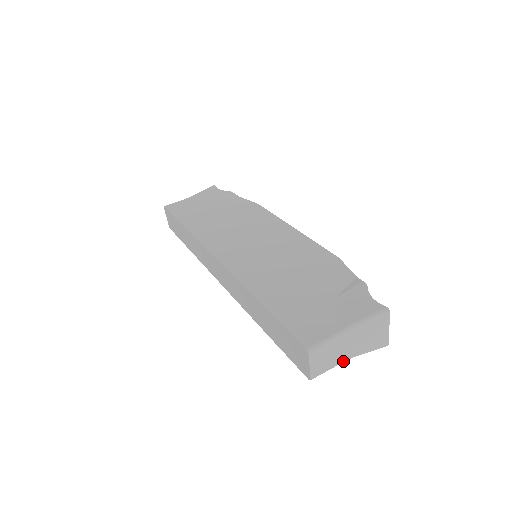
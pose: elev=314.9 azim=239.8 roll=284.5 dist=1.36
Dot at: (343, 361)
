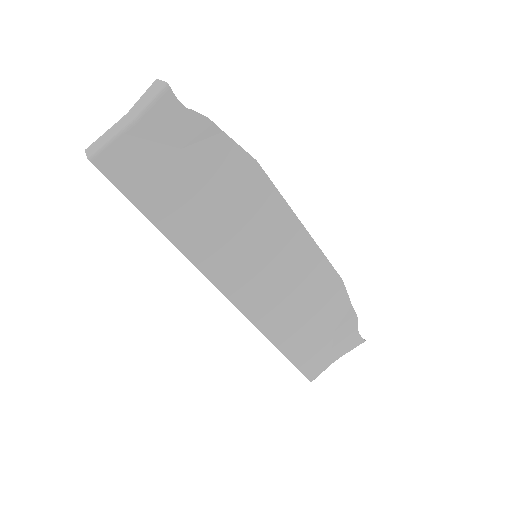
Dot at: occluded
